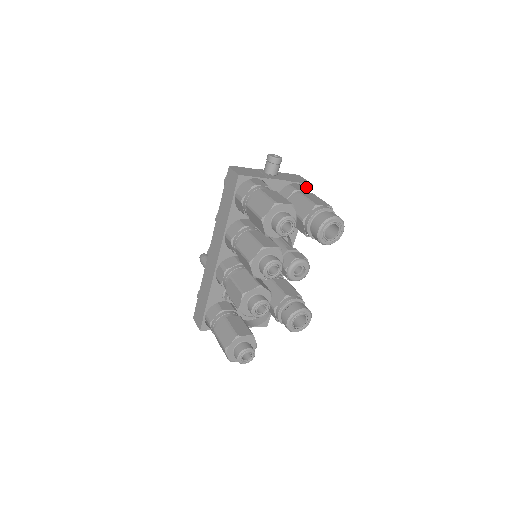
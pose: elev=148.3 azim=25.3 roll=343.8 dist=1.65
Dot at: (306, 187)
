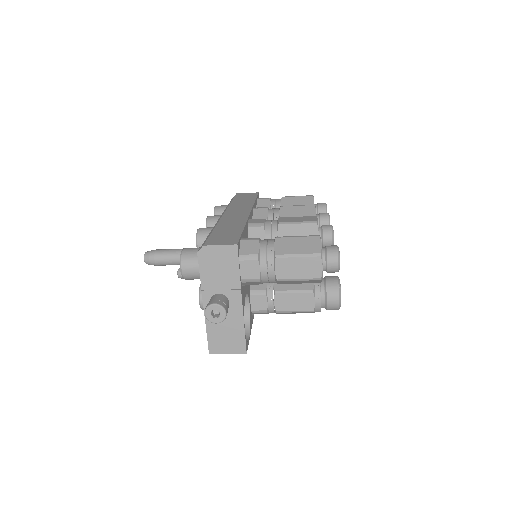
Dot at: occluded
